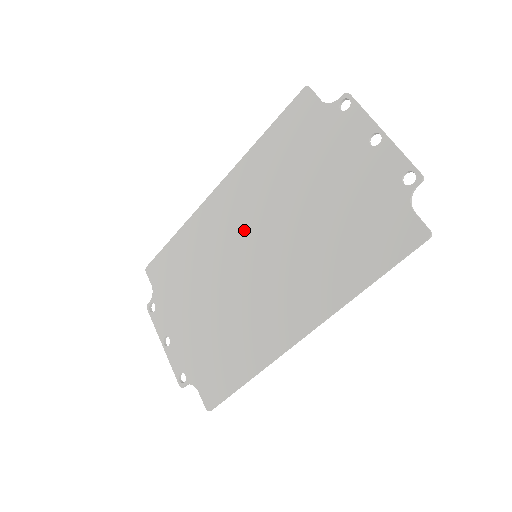
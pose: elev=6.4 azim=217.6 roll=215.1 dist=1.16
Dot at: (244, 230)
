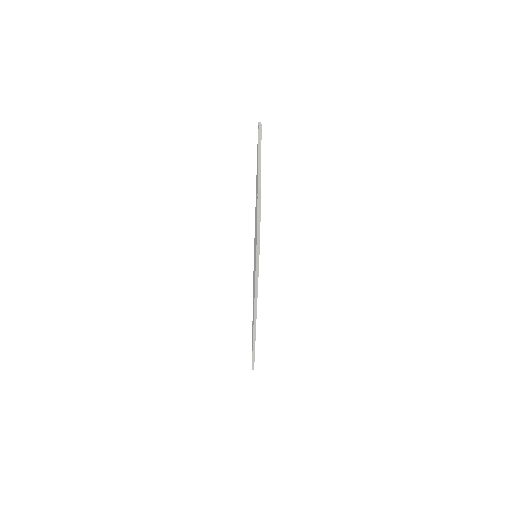
Dot at: occluded
